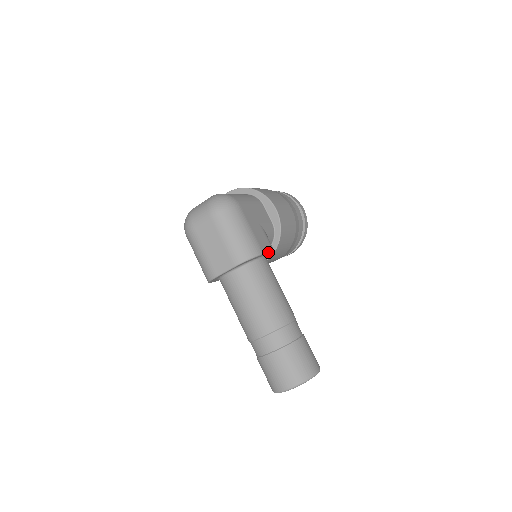
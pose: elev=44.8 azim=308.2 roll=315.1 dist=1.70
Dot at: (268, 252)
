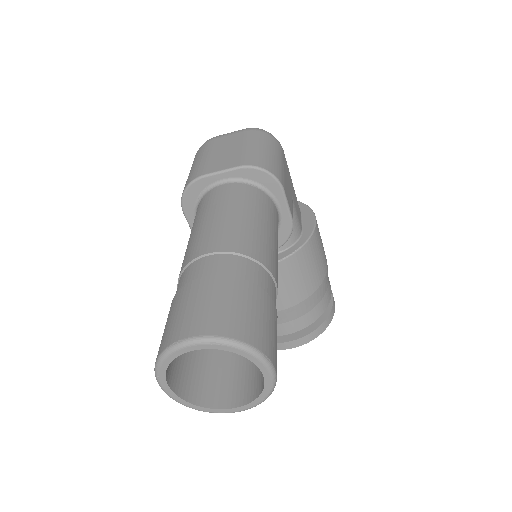
Dot at: (288, 205)
